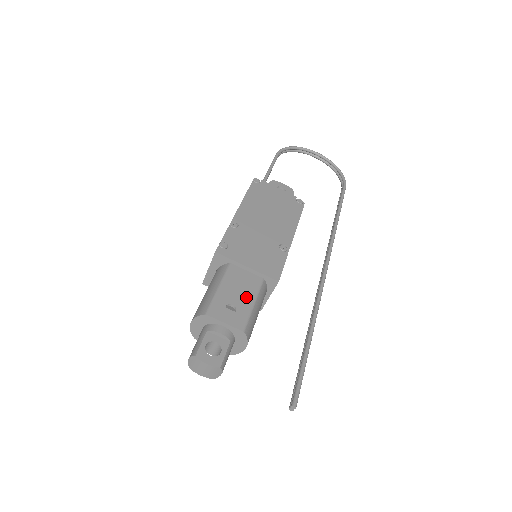
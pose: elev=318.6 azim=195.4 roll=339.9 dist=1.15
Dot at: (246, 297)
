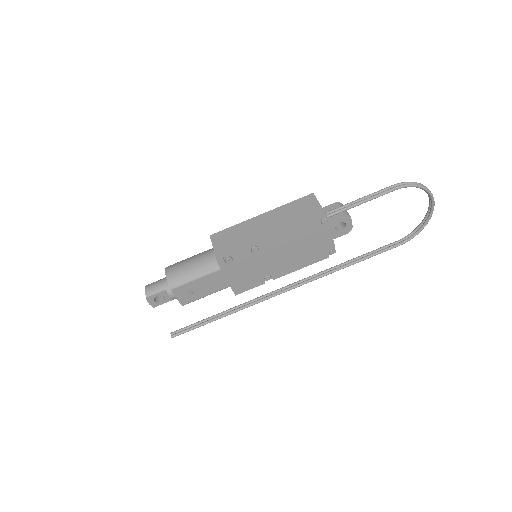
Dot at: (206, 291)
